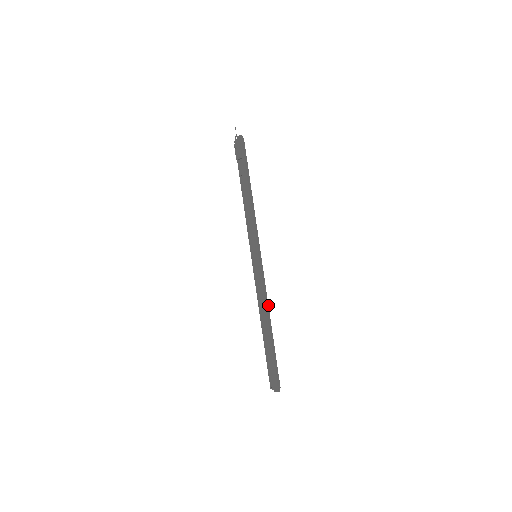
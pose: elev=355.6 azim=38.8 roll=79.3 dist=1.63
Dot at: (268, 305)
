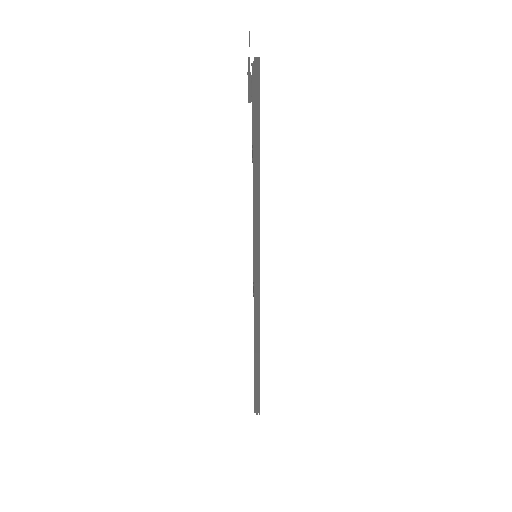
Dot at: (259, 323)
